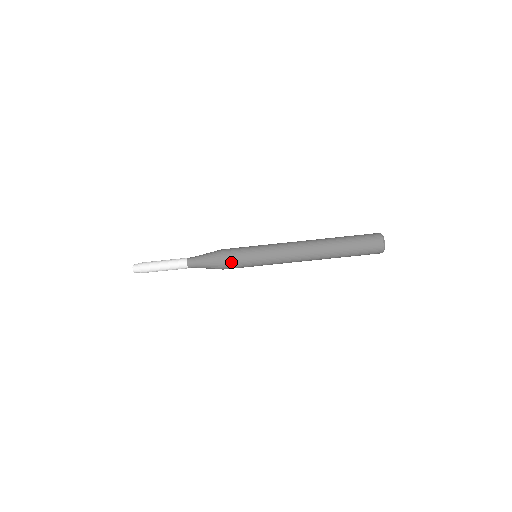
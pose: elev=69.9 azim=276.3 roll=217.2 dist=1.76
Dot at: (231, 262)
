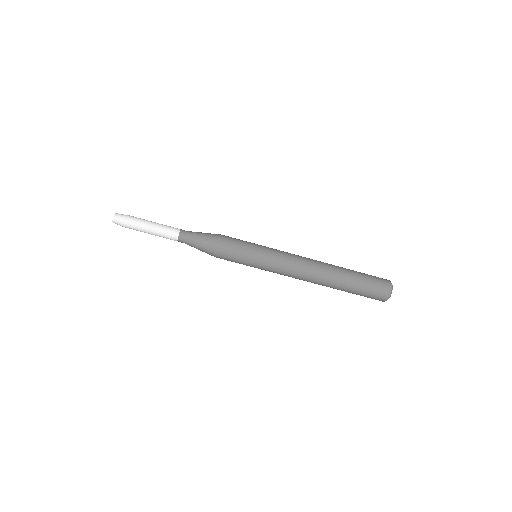
Dot at: (229, 250)
